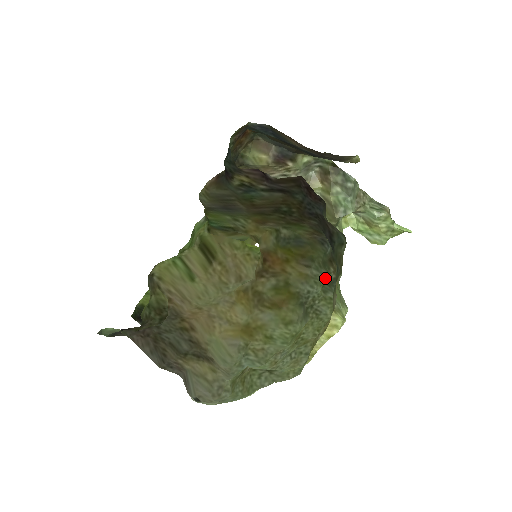
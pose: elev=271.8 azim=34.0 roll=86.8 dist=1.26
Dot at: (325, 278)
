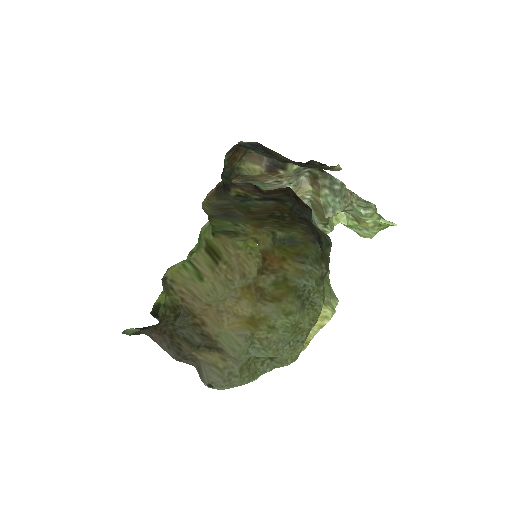
Dot at: (318, 273)
